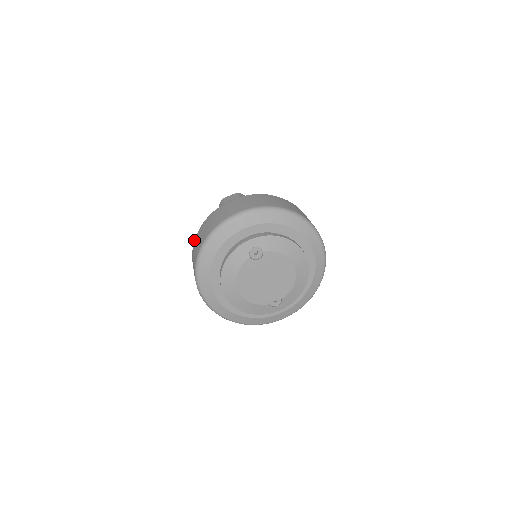
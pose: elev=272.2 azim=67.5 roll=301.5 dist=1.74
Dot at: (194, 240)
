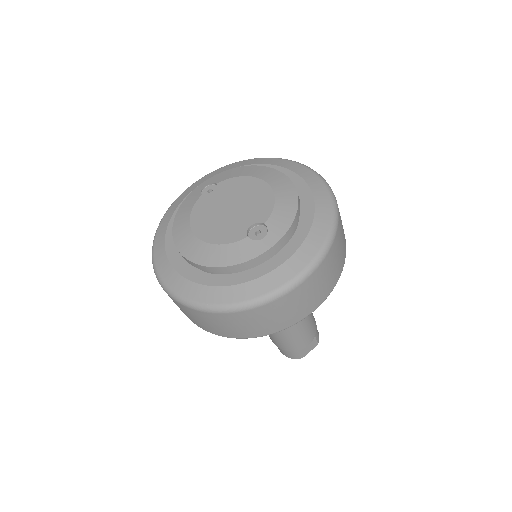
Dot at: occluded
